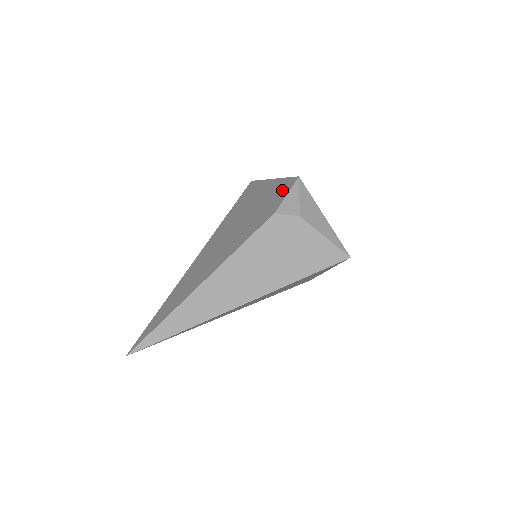
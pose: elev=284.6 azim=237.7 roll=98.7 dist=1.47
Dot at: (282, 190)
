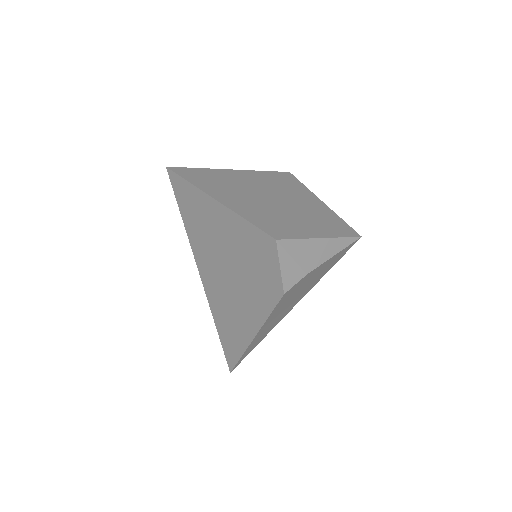
Dot at: (263, 252)
